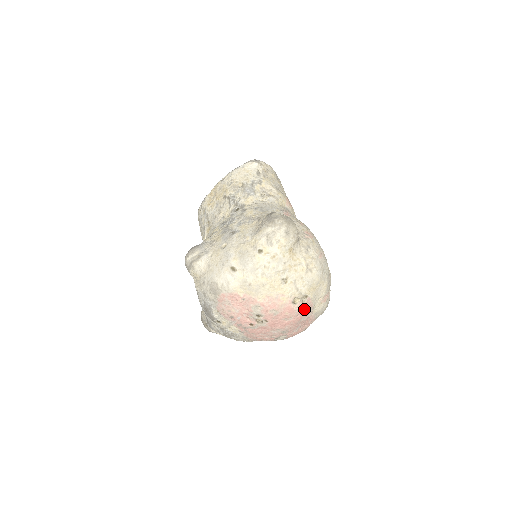
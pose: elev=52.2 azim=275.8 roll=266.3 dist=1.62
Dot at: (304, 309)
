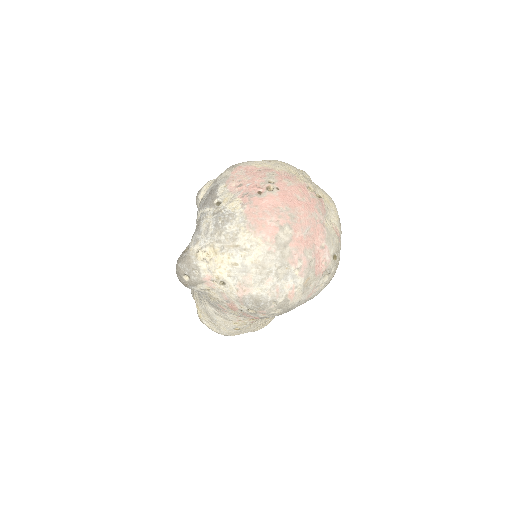
Dot at: (317, 202)
